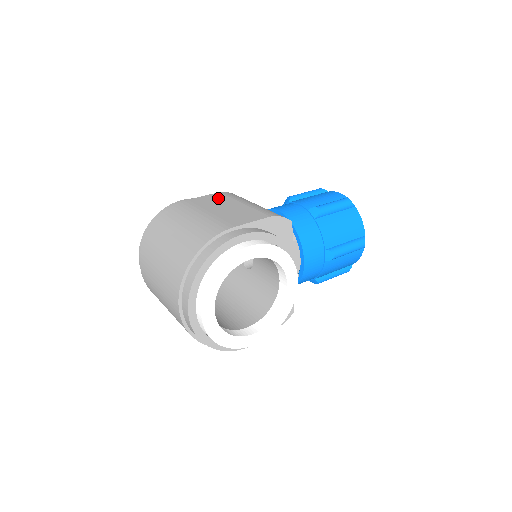
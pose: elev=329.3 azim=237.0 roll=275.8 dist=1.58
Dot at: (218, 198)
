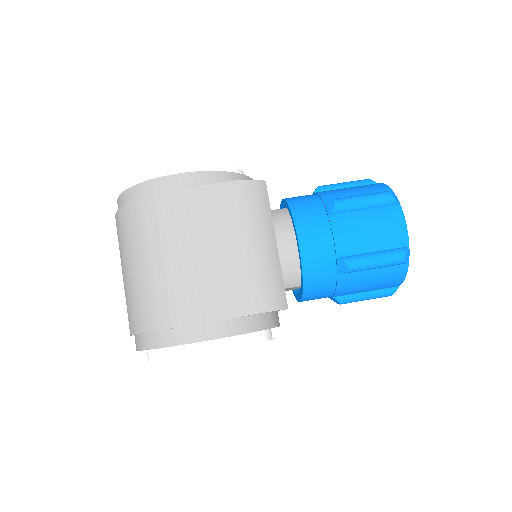
Dot at: (222, 207)
